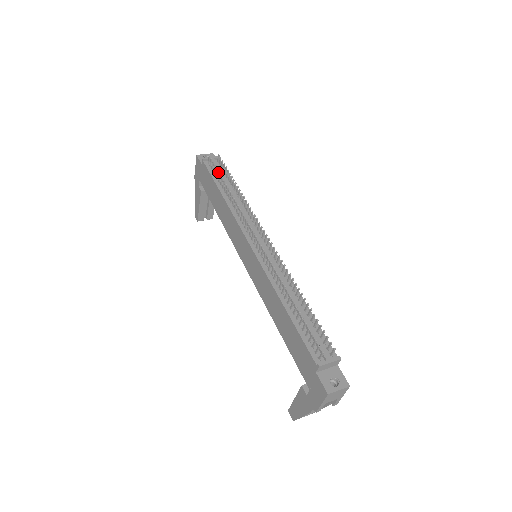
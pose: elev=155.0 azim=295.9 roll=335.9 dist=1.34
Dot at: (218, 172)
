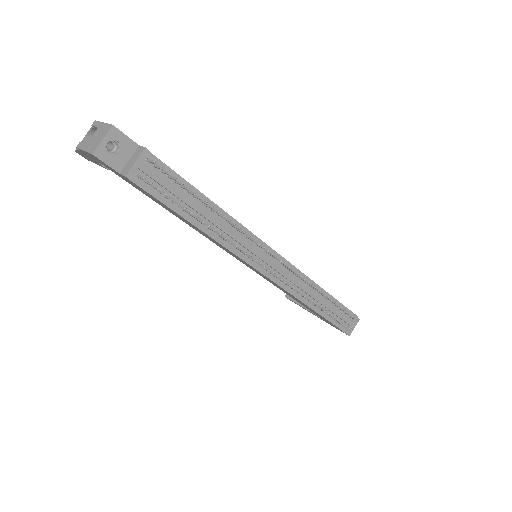
Dot at: (178, 204)
